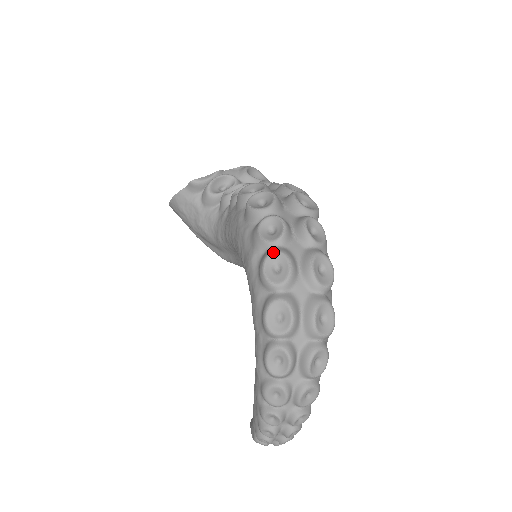
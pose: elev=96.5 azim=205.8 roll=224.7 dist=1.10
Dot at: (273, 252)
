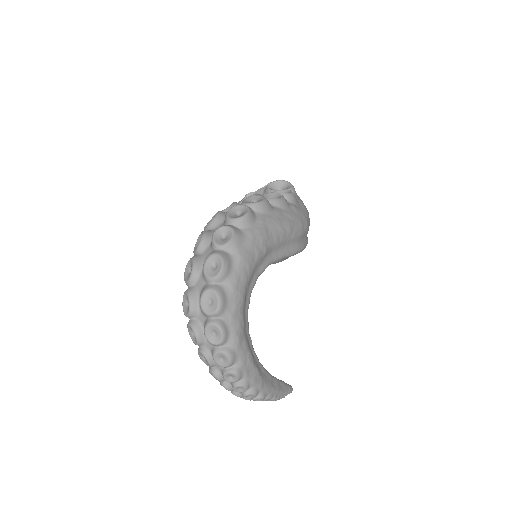
Dot at: occluded
